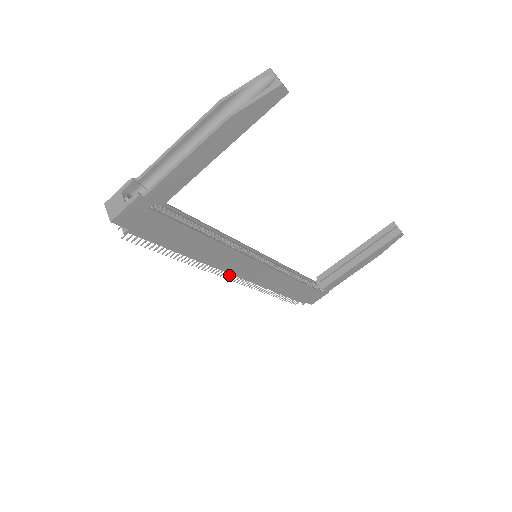
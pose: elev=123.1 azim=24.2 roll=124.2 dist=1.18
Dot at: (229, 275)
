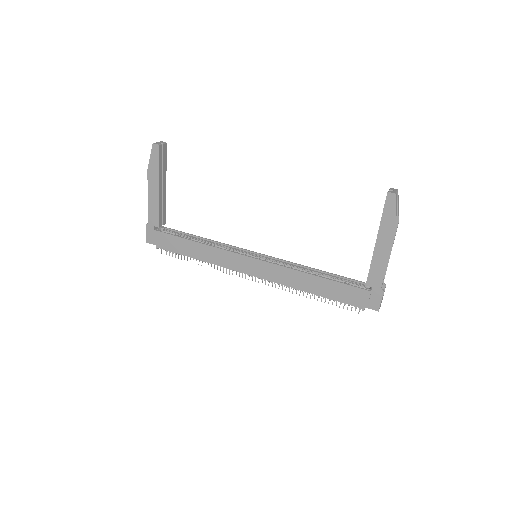
Dot at: (245, 275)
